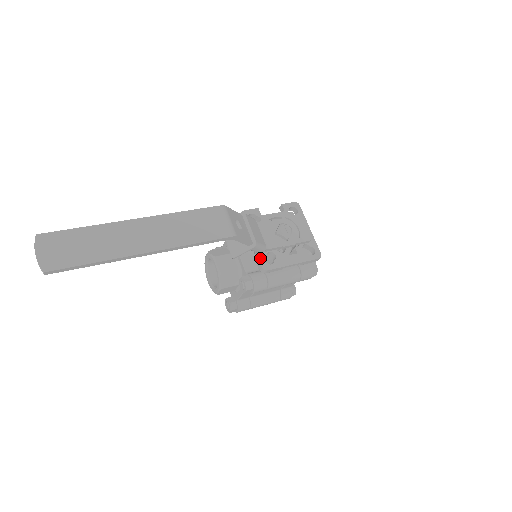
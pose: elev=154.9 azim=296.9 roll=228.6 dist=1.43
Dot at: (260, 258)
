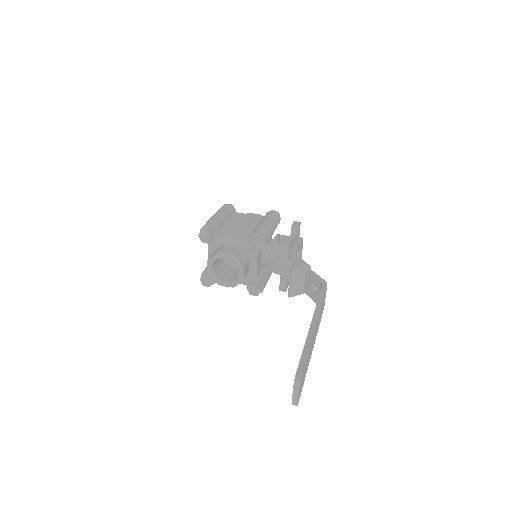
Dot at: (286, 283)
